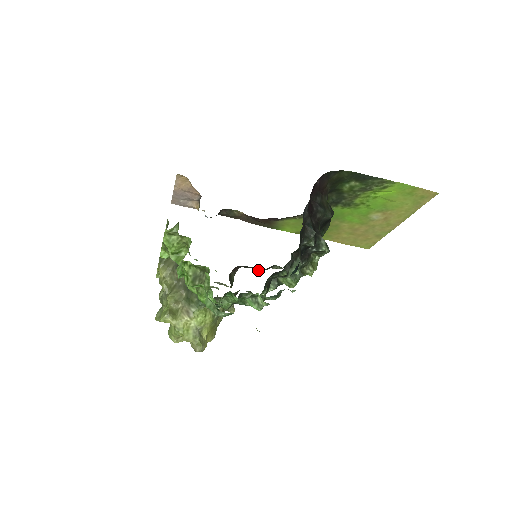
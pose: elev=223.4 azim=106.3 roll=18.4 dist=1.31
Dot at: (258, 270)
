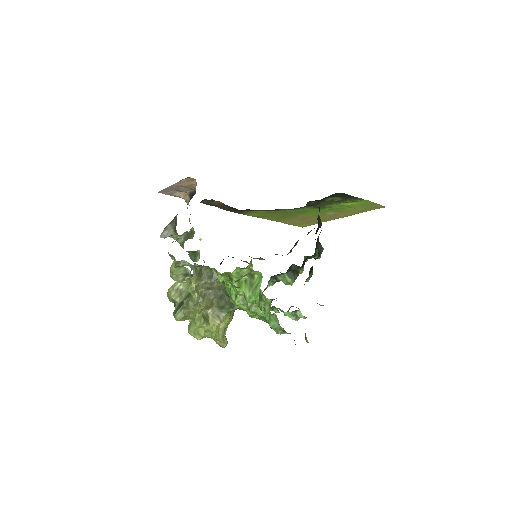
Dot at: (246, 262)
